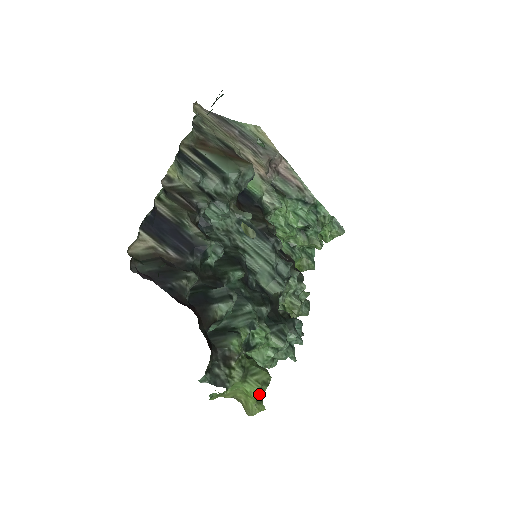
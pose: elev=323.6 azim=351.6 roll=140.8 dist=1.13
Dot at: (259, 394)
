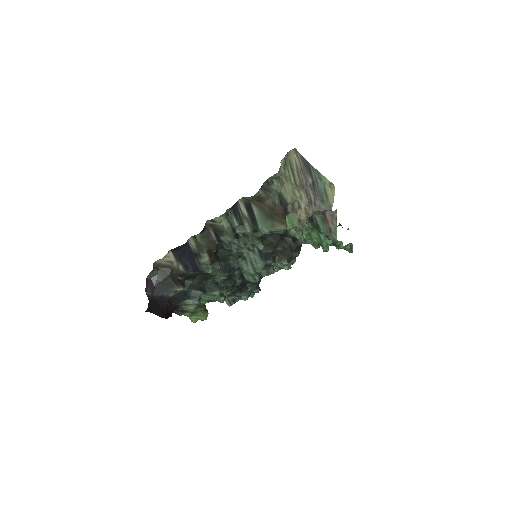
Dot at: occluded
